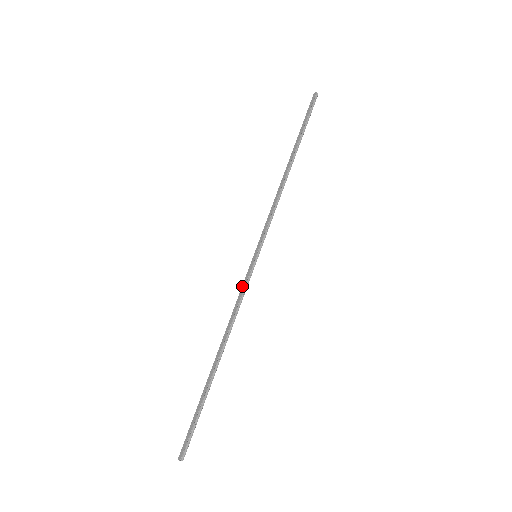
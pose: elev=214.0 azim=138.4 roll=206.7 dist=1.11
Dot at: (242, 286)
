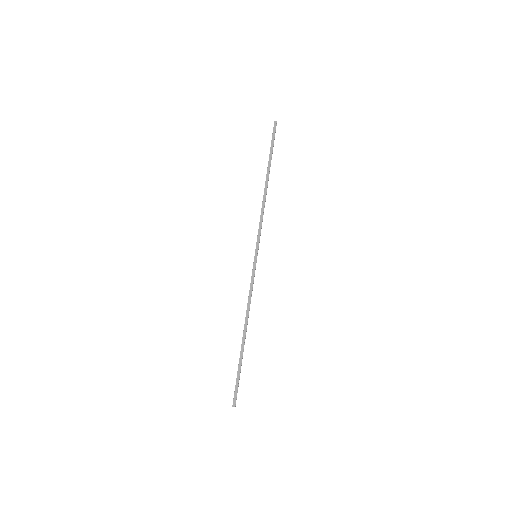
Dot at: (251, 280)
